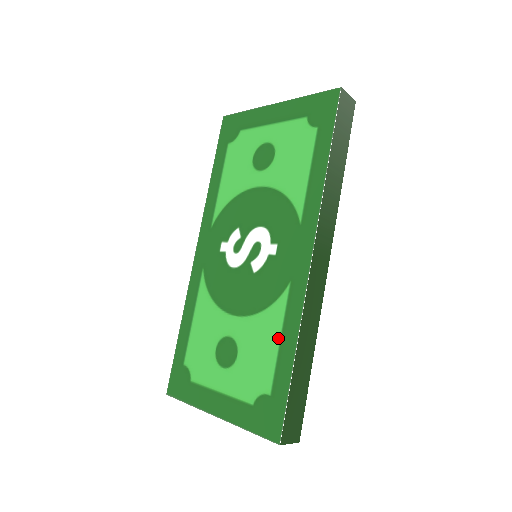
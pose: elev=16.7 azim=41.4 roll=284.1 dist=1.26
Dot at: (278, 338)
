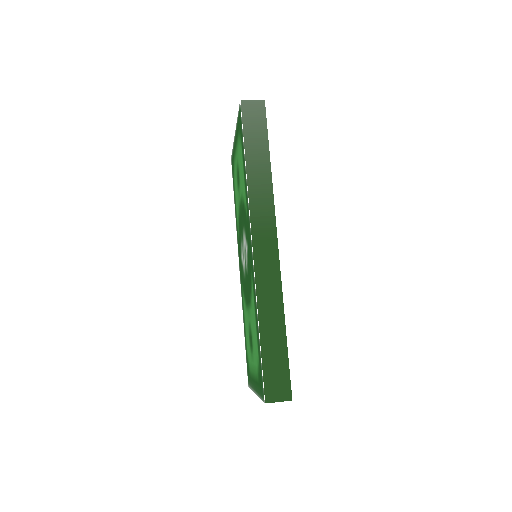
Dot at: (255, 316)
